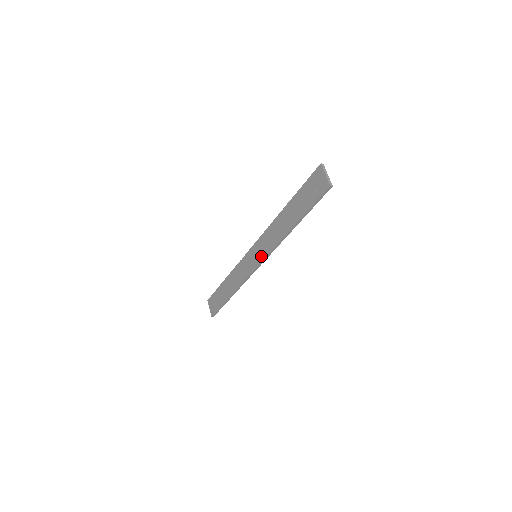
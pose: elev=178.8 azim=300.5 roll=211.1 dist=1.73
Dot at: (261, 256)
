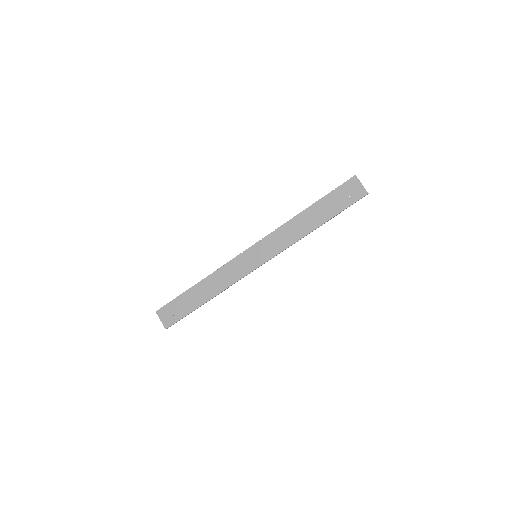
Dot at: (267, 255)
